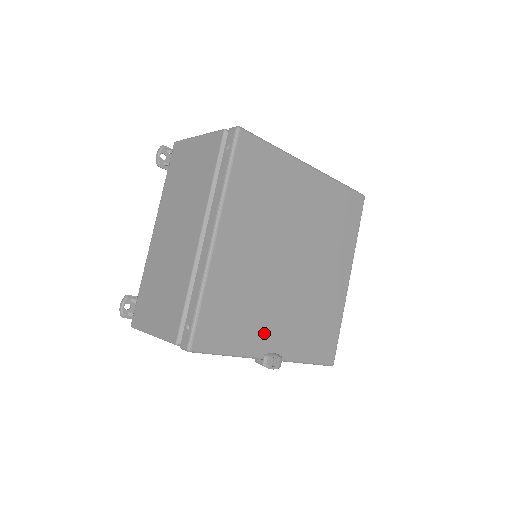
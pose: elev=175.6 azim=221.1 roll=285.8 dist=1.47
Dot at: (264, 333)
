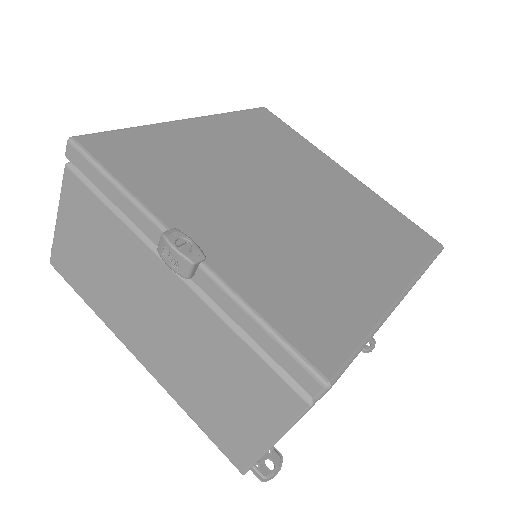
Dot at: (193, 213)
